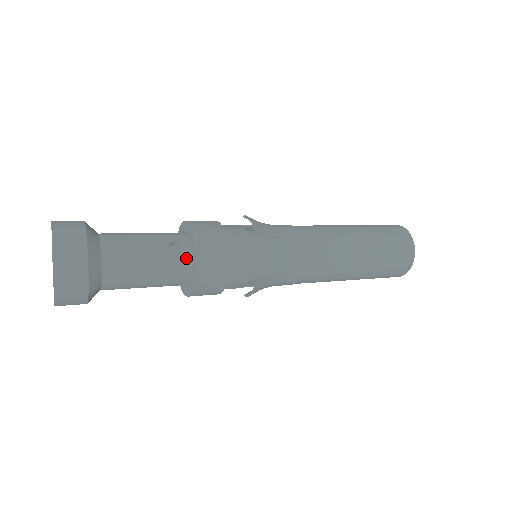
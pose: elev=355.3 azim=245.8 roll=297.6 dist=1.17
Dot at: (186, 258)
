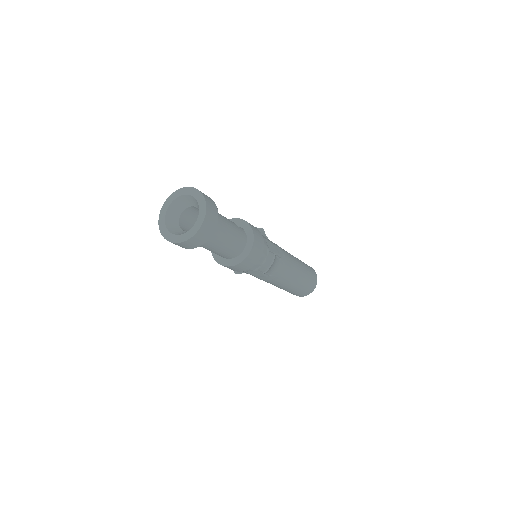
Dot at: (242, 230)
